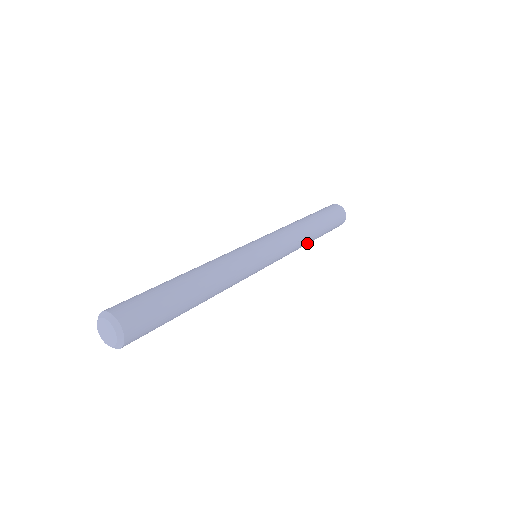
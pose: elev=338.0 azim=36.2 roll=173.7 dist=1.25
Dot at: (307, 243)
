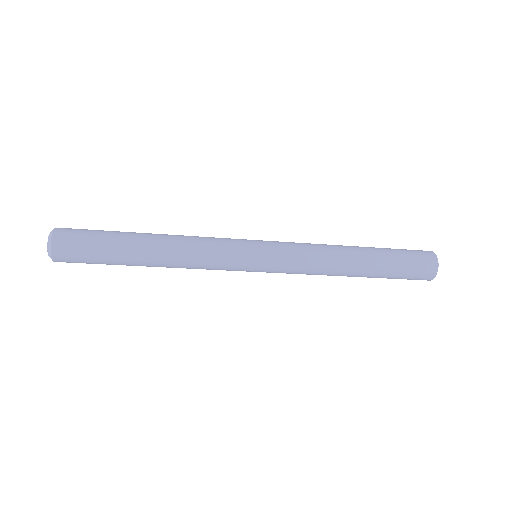
Dot at: (347, 258)
